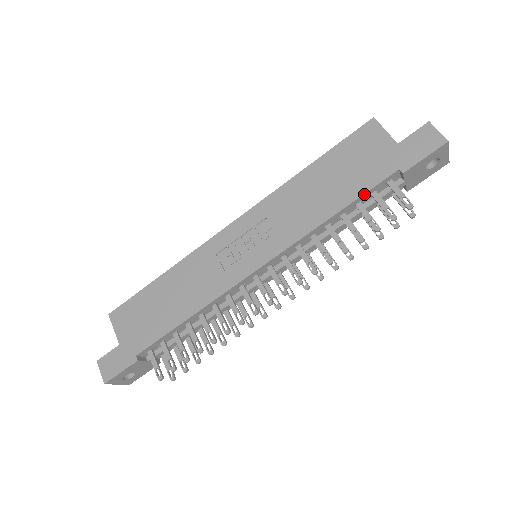
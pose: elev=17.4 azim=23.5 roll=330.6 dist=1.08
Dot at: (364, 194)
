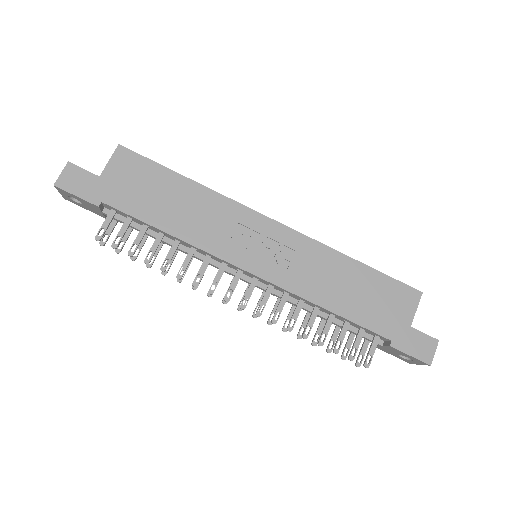
Dot at: (359, 325)
